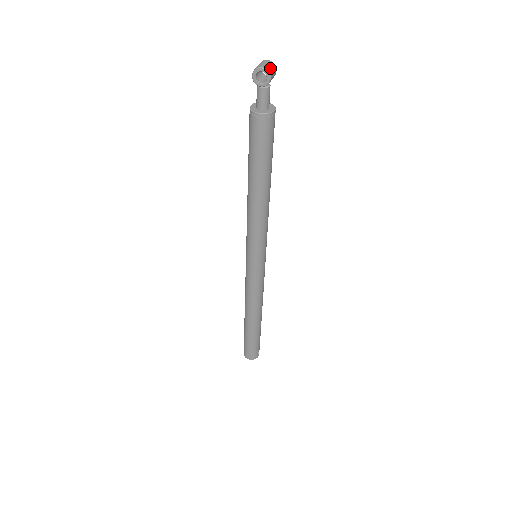
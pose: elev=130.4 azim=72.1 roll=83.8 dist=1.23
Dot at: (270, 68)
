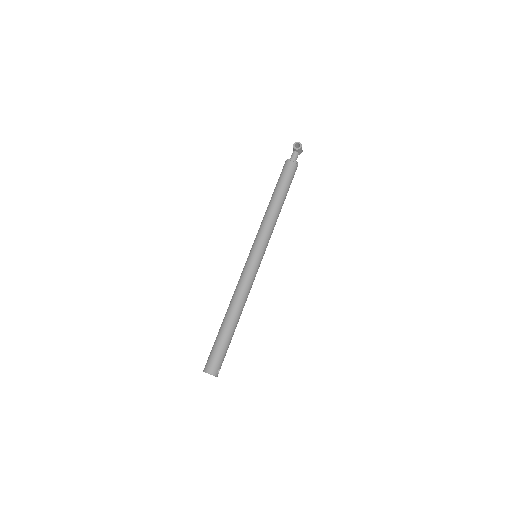
Dot at: (301, 145)
